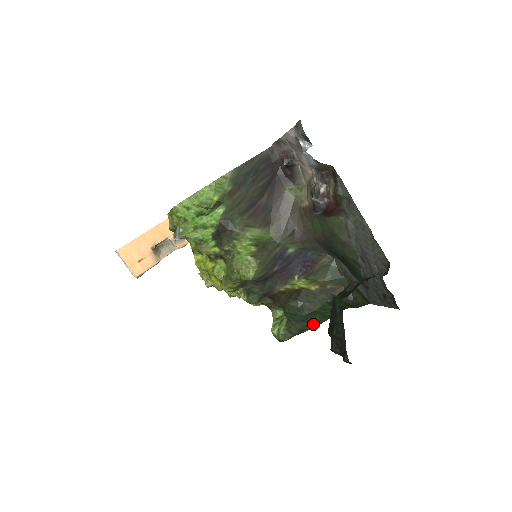
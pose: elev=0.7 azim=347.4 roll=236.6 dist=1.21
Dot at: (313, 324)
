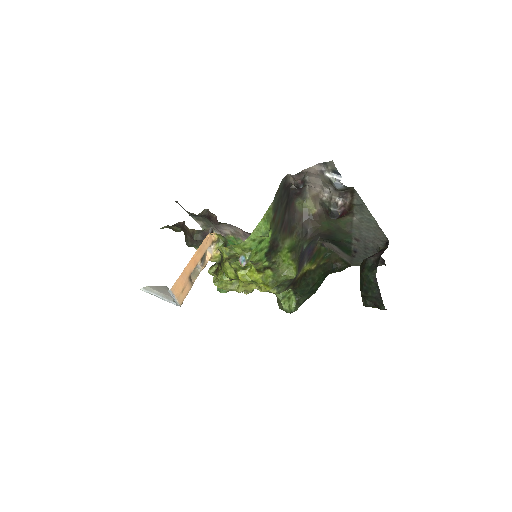
Dot at: (313, 293)
